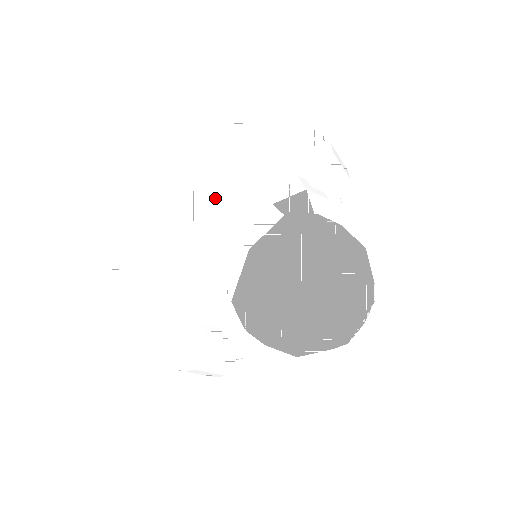
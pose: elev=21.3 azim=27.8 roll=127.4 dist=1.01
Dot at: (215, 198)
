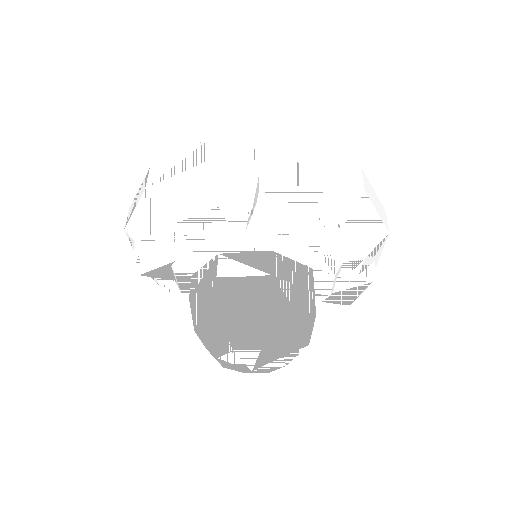
Dot at: (137, 248)
